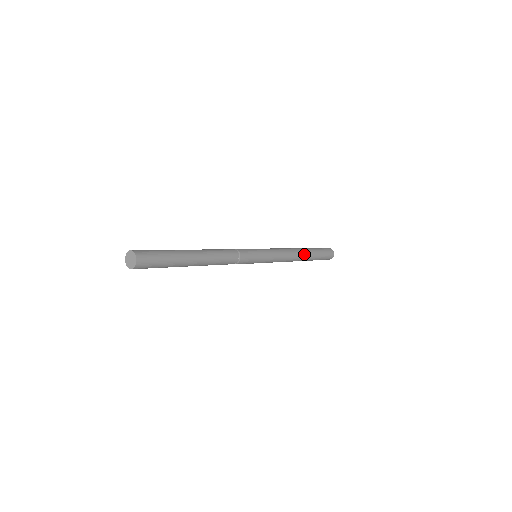
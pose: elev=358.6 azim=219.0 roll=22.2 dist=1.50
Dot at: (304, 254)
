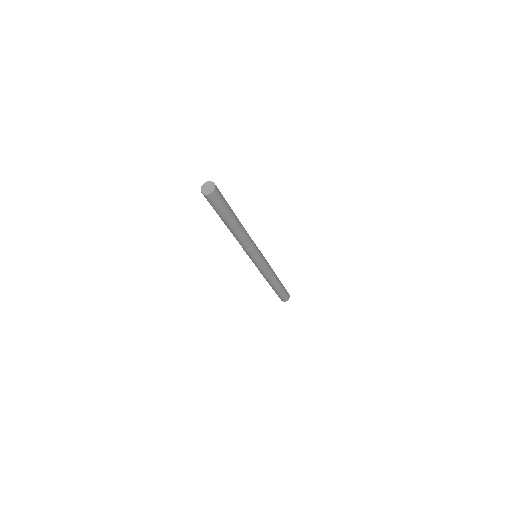
Dot at: (277, 277)
